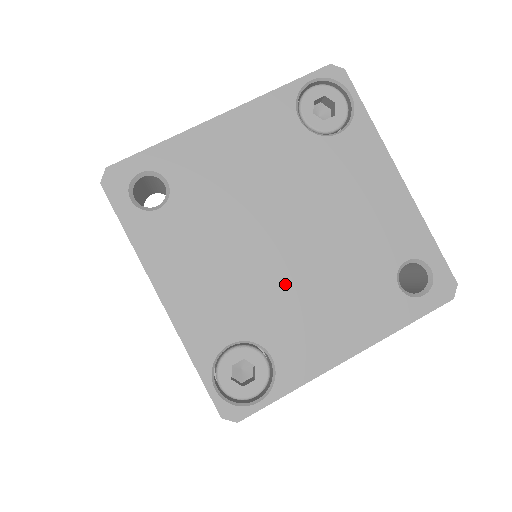
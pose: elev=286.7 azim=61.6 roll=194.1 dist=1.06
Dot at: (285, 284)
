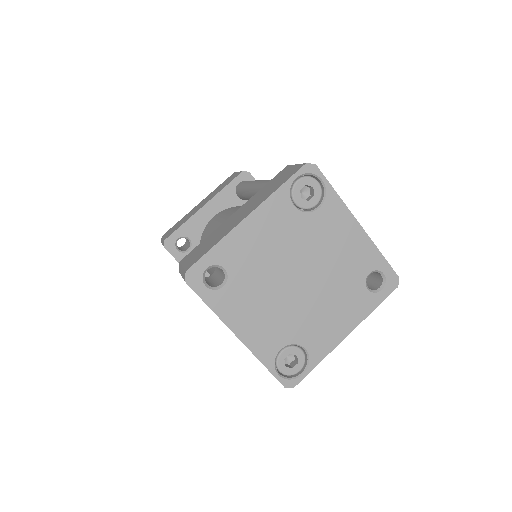
Dot at: (305, 307)
